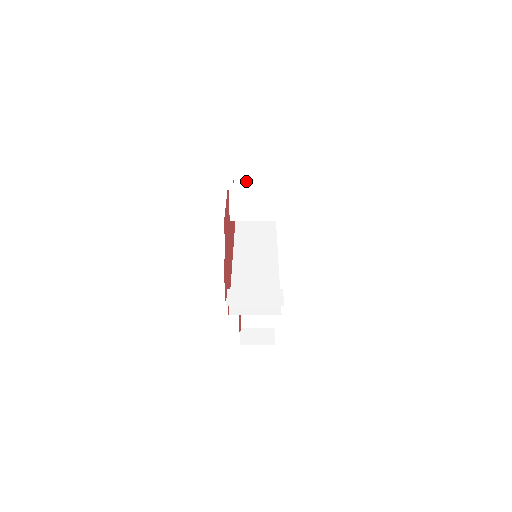
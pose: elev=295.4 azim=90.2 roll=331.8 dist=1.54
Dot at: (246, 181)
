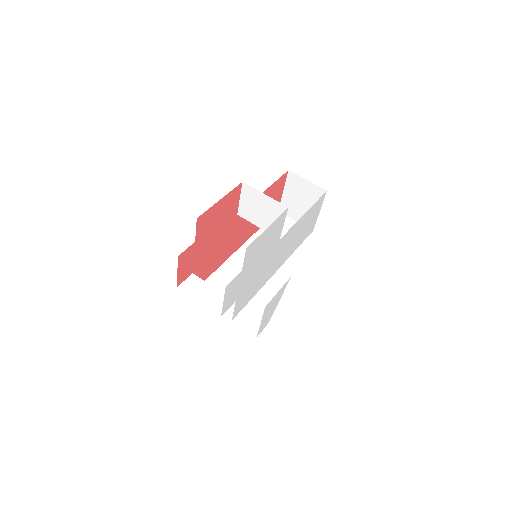
Dot at: (297, 182)
